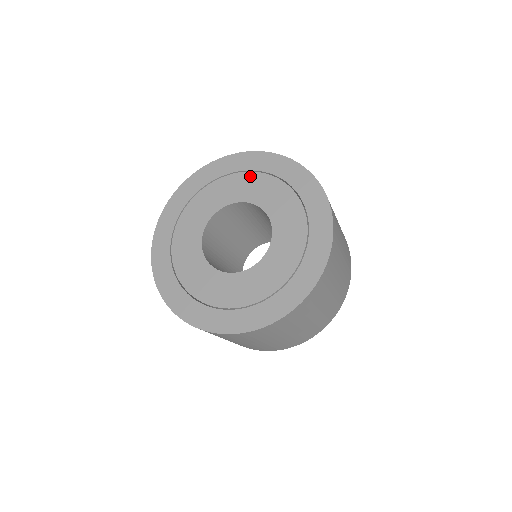
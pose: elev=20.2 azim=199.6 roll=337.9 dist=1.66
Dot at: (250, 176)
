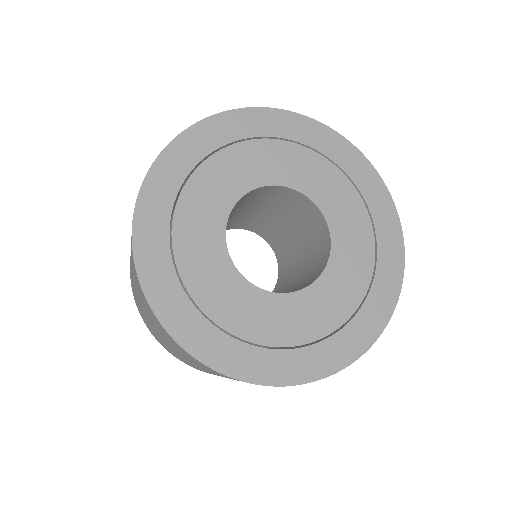
Dot at: (362, 212)
